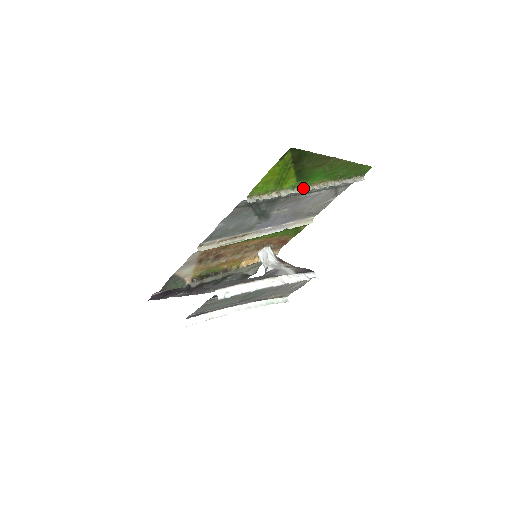
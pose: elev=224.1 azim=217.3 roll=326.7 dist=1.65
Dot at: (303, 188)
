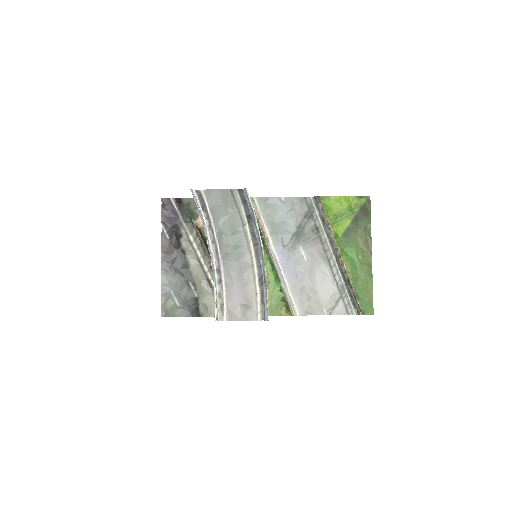
Dot at: (337, 248)
